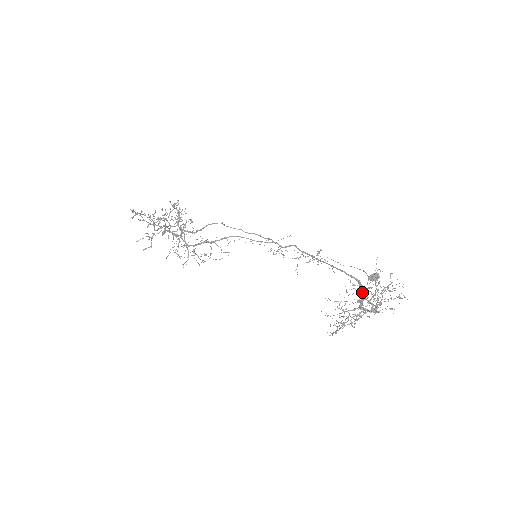
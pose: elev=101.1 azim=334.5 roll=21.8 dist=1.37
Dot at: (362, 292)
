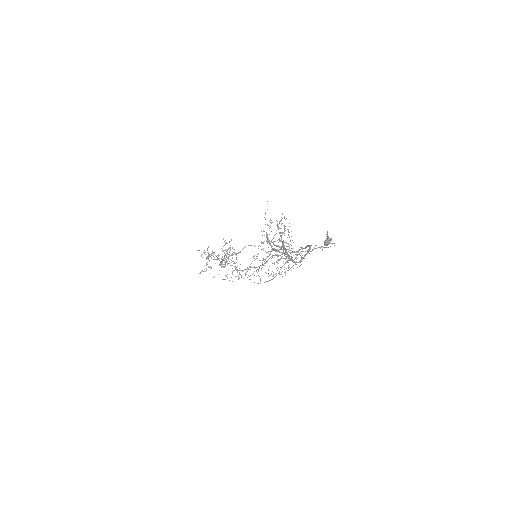
Dot at: occluded
